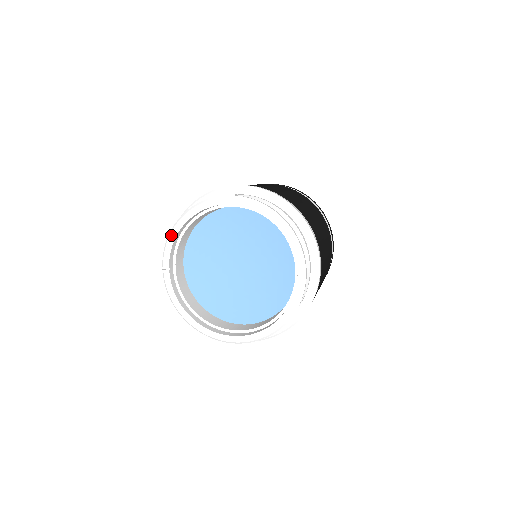
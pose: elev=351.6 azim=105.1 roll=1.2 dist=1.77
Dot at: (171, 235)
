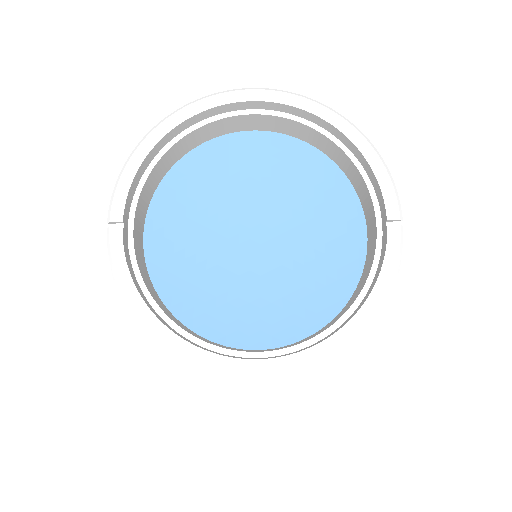
Dot at: (133, 158)
